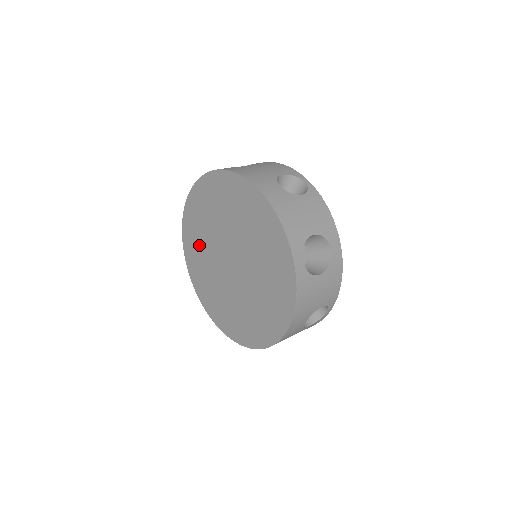
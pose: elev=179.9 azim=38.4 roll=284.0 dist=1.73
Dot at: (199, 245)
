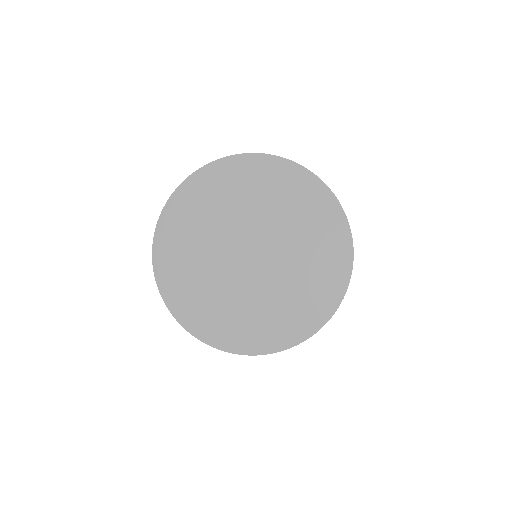
Dot at: (192, 235)
